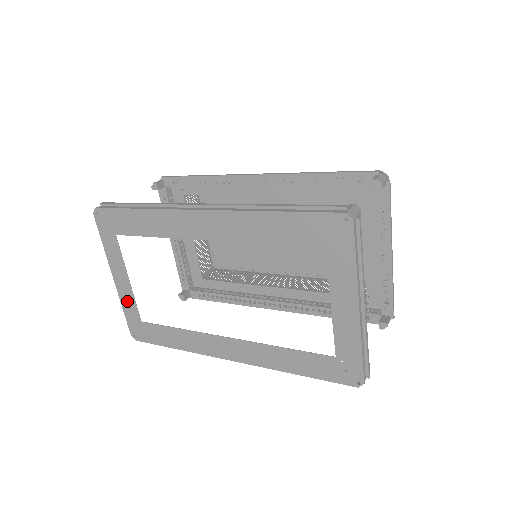
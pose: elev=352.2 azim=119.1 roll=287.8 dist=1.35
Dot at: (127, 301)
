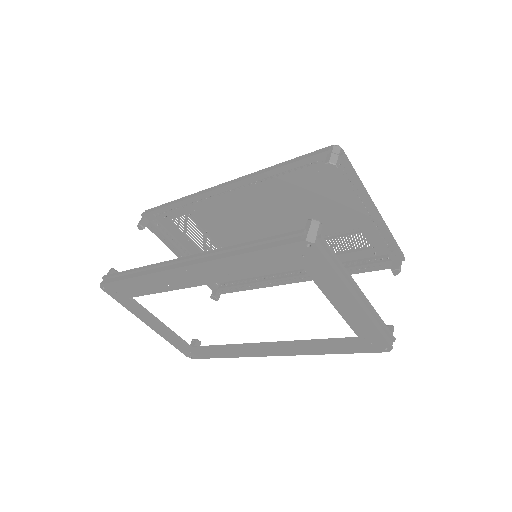
Dot at: (168, 337)
